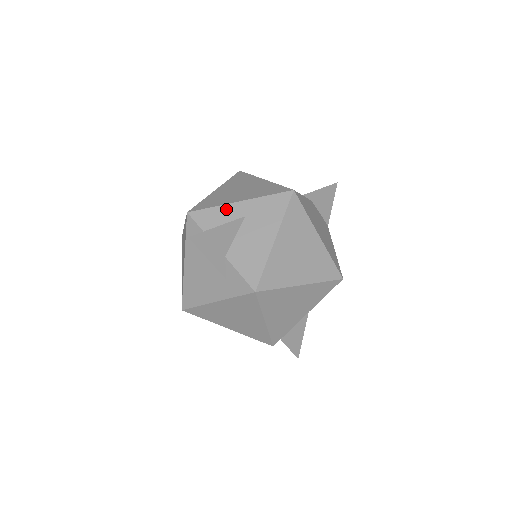
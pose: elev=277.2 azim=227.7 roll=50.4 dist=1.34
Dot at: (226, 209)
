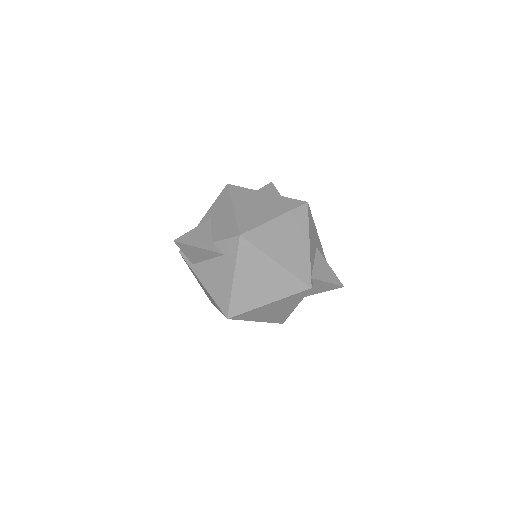
Dot at: occluded
